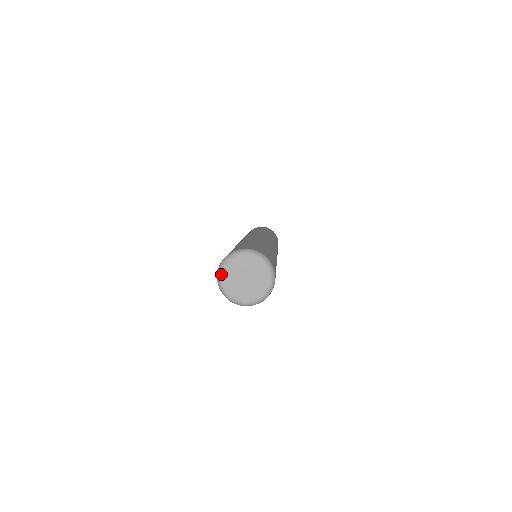
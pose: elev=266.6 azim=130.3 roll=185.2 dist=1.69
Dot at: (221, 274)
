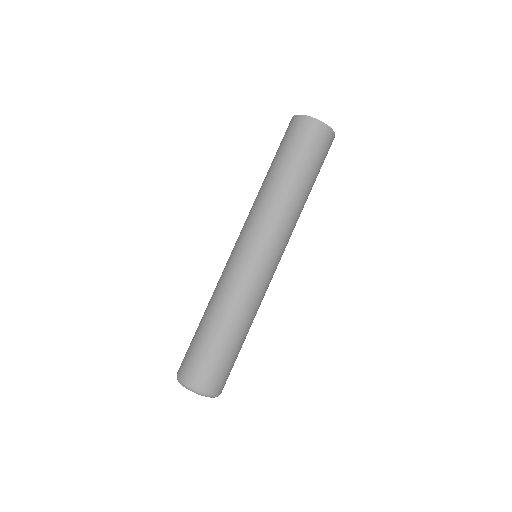
Dot at: occluded
